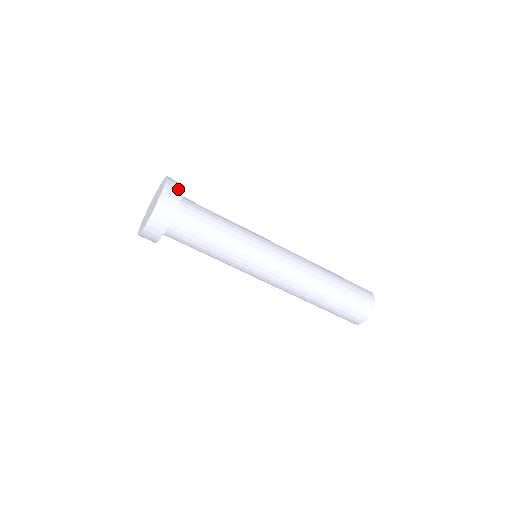
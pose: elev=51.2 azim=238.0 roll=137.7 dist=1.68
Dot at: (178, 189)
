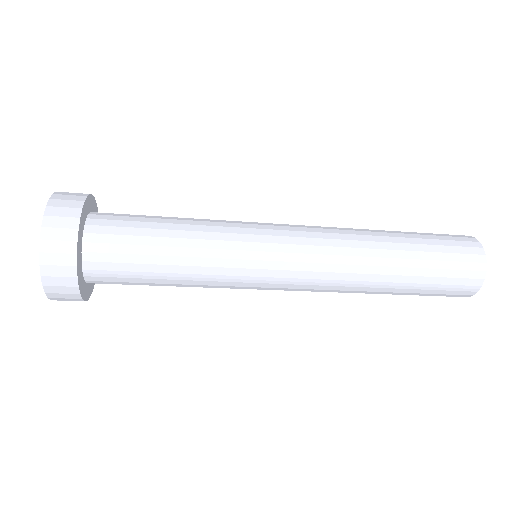
Dot at: (65, 253)
